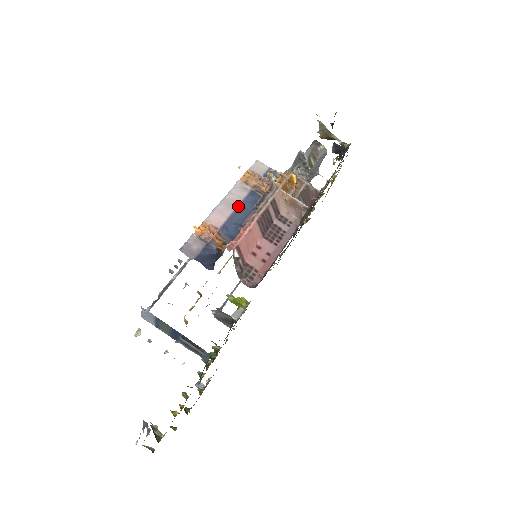
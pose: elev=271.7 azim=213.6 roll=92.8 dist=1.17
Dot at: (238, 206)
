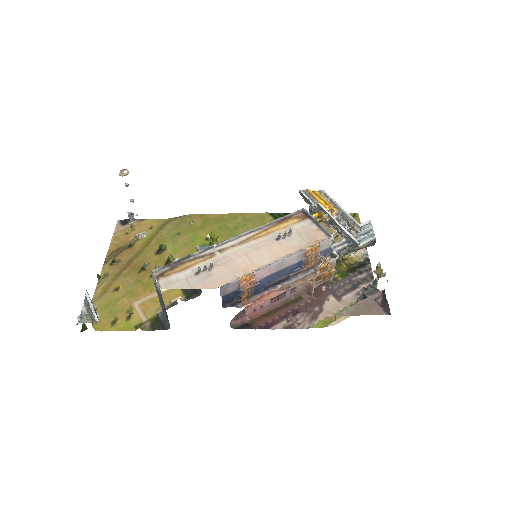
Dot at: (283, 269)
